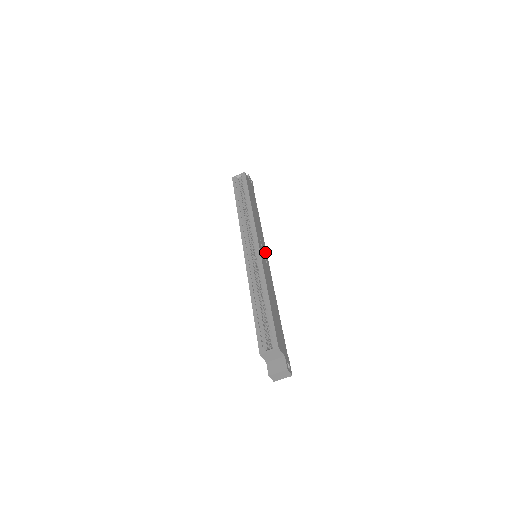
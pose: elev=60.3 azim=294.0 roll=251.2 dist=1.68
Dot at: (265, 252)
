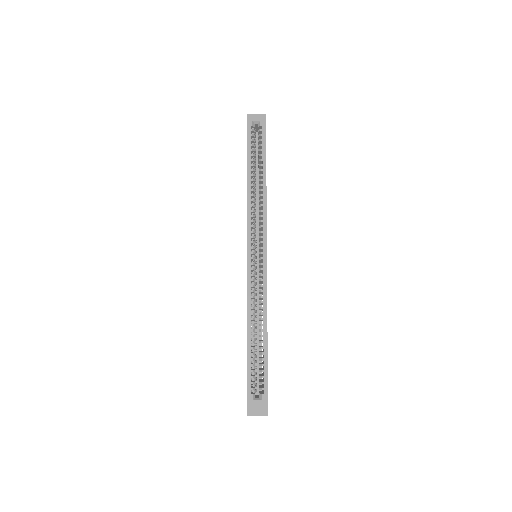
Dot at: occluded
